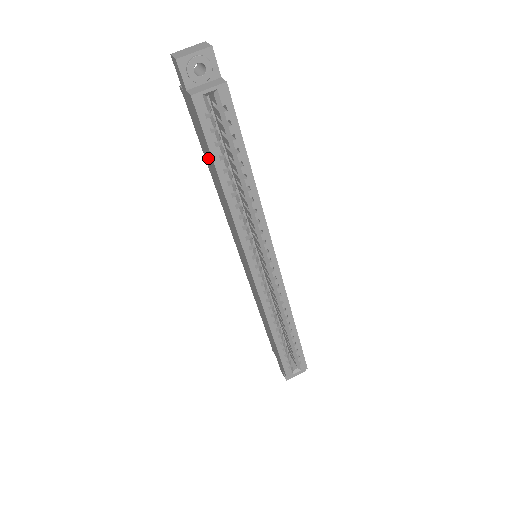
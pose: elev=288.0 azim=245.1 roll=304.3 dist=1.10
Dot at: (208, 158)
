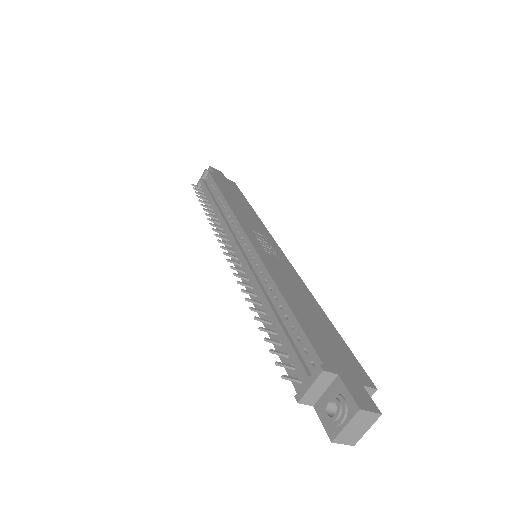
Dot at: occluded
